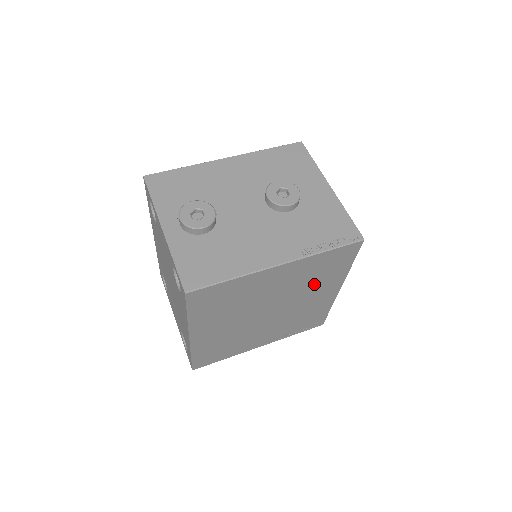
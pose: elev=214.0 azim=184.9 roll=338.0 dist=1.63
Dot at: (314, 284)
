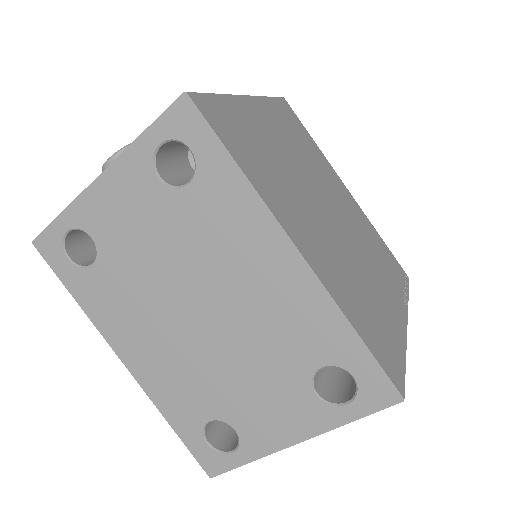
Dot at: (315, 164)
